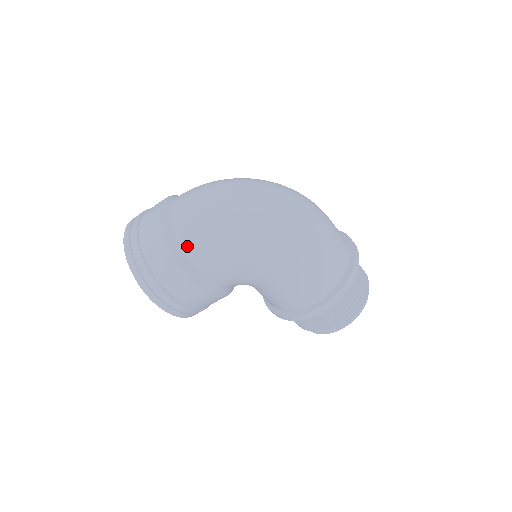
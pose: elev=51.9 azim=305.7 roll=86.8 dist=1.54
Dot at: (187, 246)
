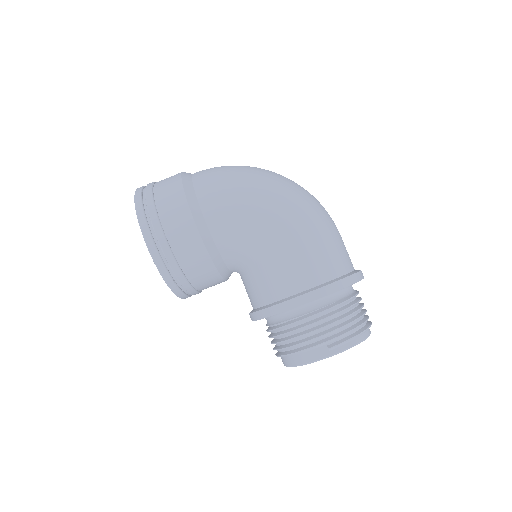
Dot at: (199, 183)
